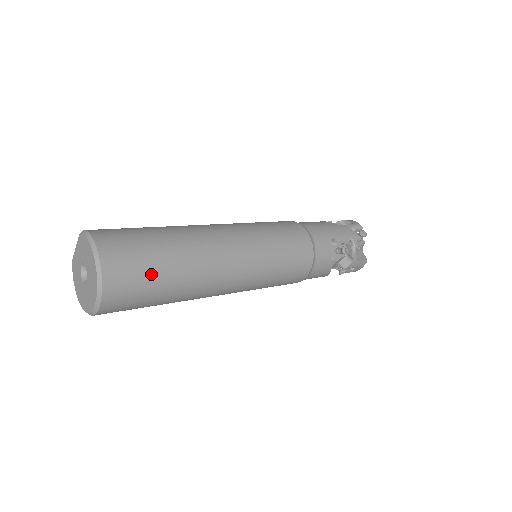
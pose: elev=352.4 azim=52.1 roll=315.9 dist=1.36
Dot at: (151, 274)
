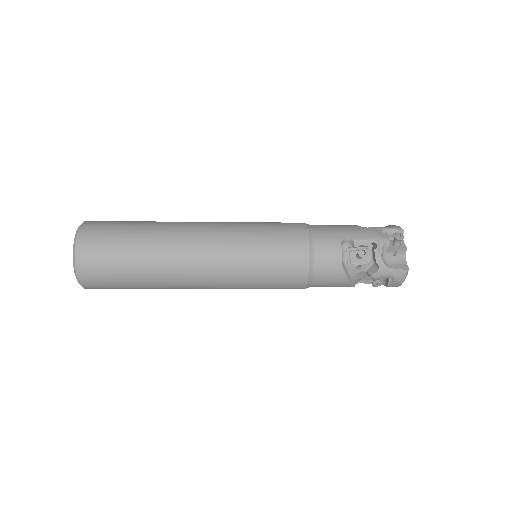
Dot at: (117, 253)
